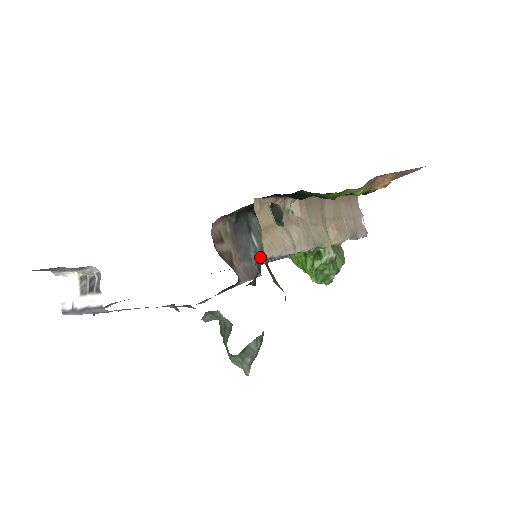
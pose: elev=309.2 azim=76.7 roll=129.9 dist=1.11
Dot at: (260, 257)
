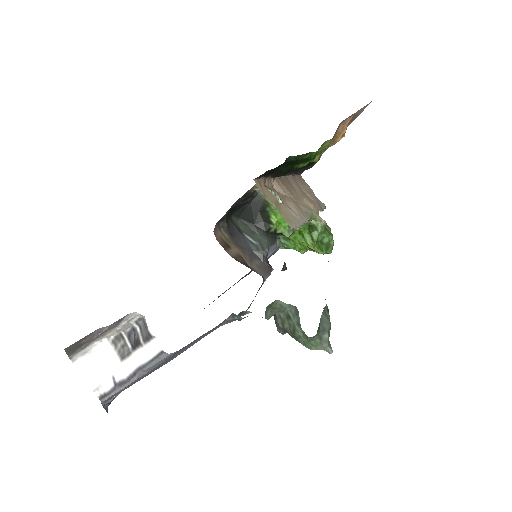
Dot at: (265, 251)
